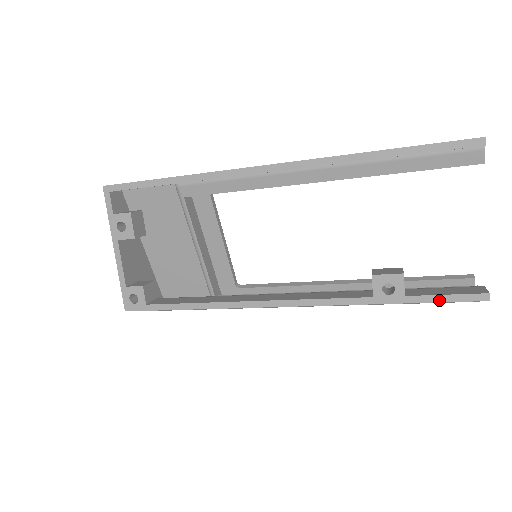
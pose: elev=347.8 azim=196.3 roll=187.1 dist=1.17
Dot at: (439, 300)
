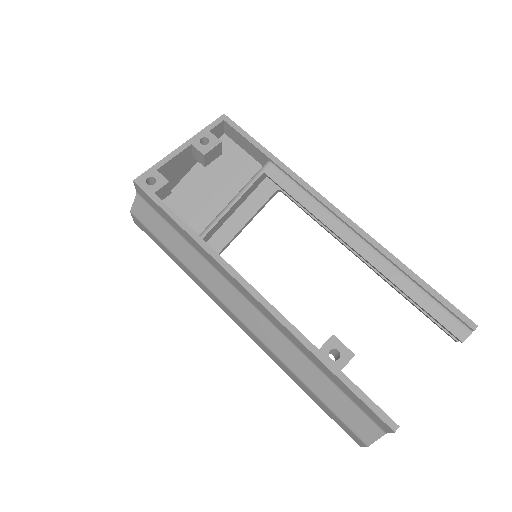
Dot at: (361, 397)
